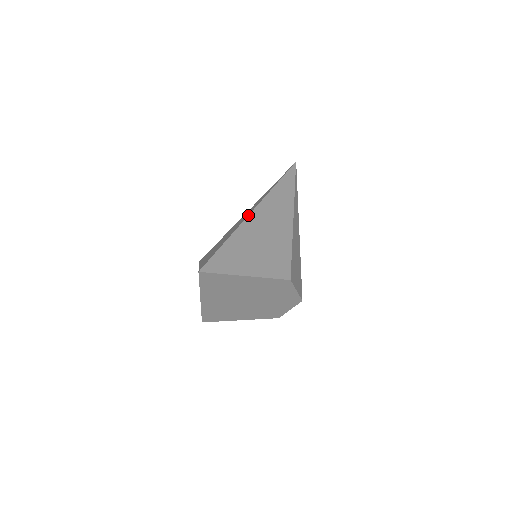
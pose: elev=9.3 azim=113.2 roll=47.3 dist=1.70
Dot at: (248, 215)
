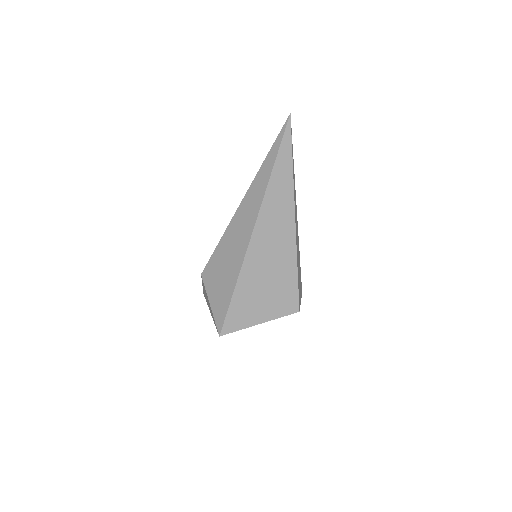
Dot at: (250, 238)
